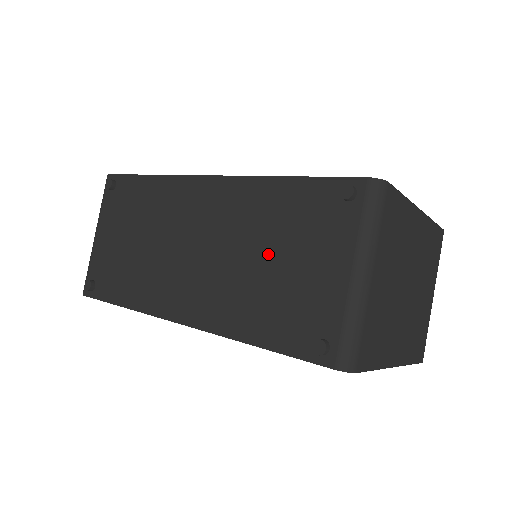
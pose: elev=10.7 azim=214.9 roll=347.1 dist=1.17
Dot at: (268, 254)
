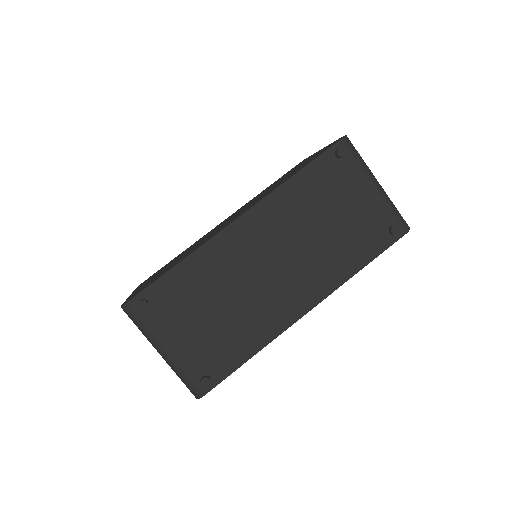
Dot at: (325, 221)
